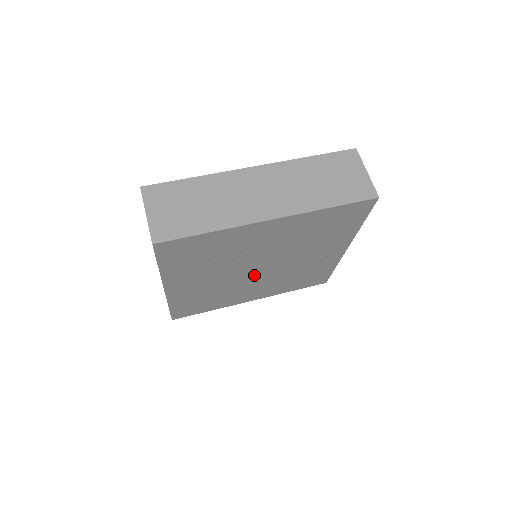
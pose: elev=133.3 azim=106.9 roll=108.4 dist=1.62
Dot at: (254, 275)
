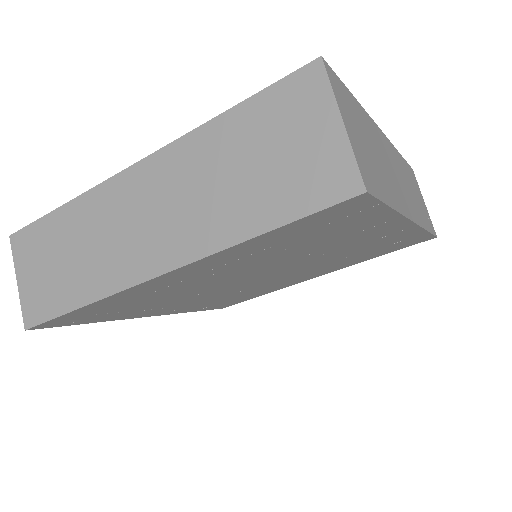
Dot at: (237, 284)
